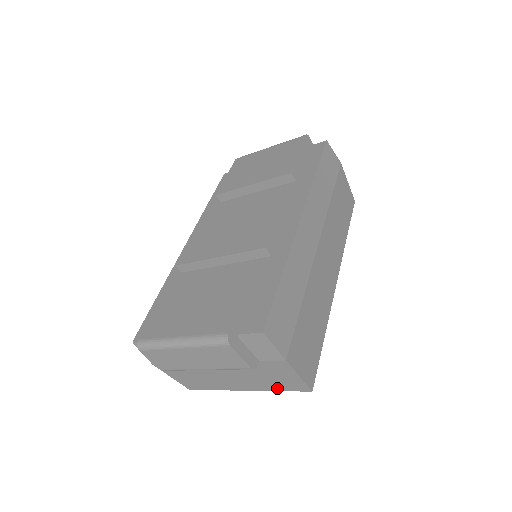
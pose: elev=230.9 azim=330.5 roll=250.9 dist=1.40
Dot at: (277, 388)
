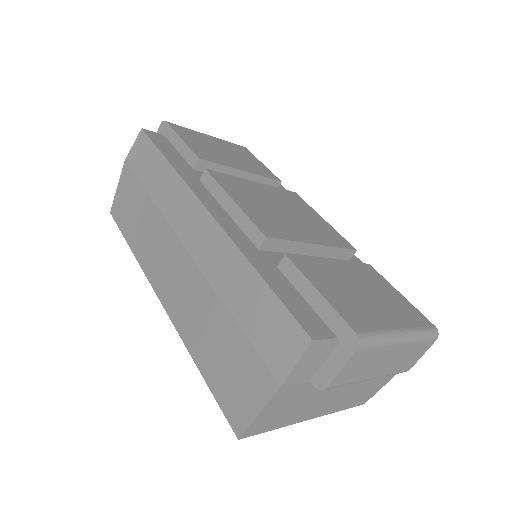
Dot at: (346, 406)
